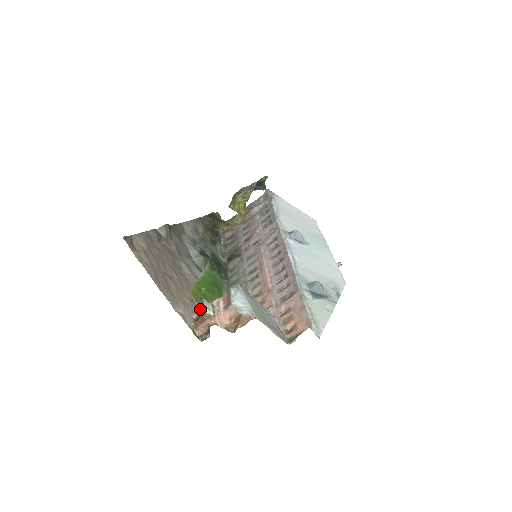
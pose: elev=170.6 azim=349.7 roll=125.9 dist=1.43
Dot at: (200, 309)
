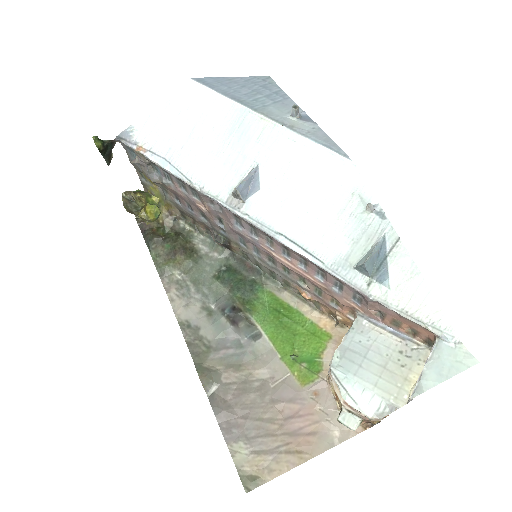
Dot at: occluded
